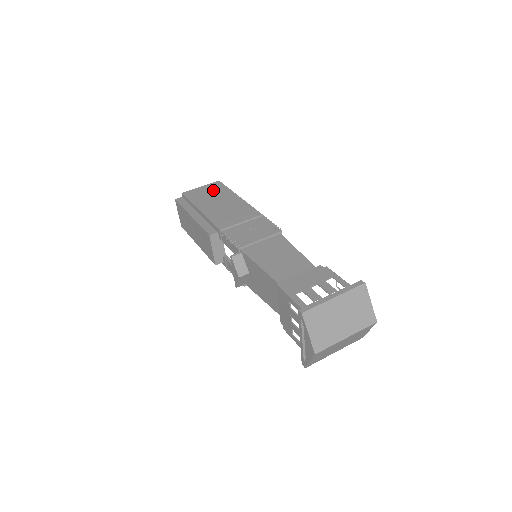
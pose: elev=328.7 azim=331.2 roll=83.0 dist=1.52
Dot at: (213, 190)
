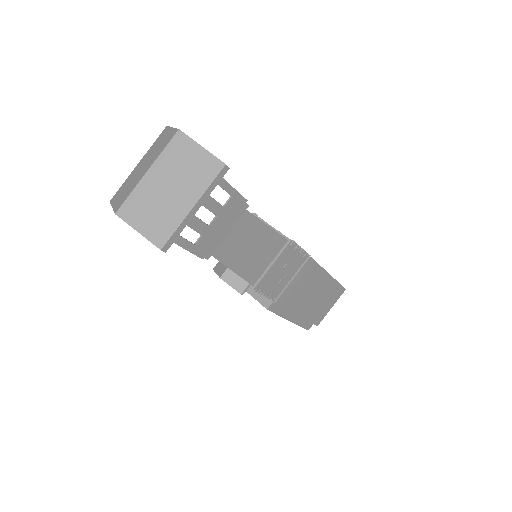
Dot at: occluded
